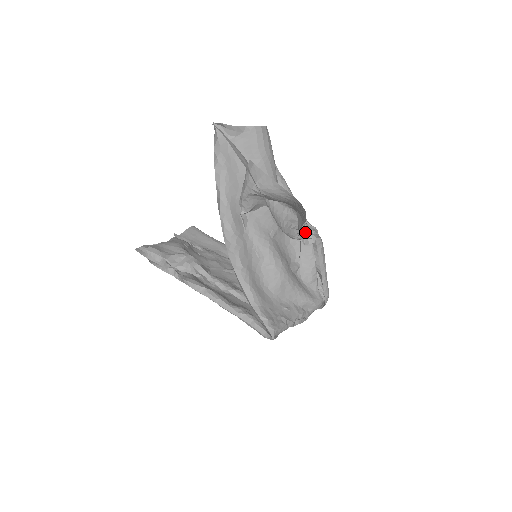
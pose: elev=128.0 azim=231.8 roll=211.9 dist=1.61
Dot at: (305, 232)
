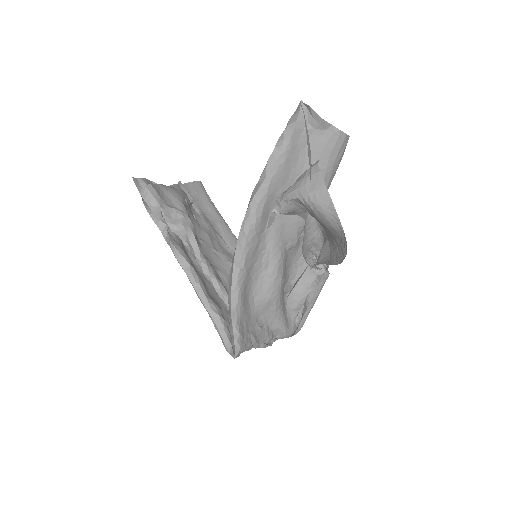
Dot at: occluded
